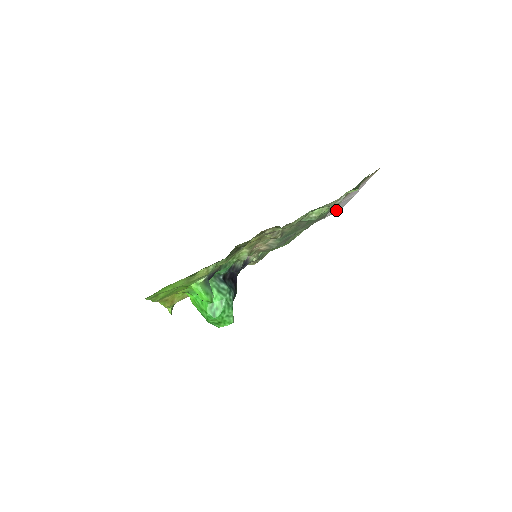
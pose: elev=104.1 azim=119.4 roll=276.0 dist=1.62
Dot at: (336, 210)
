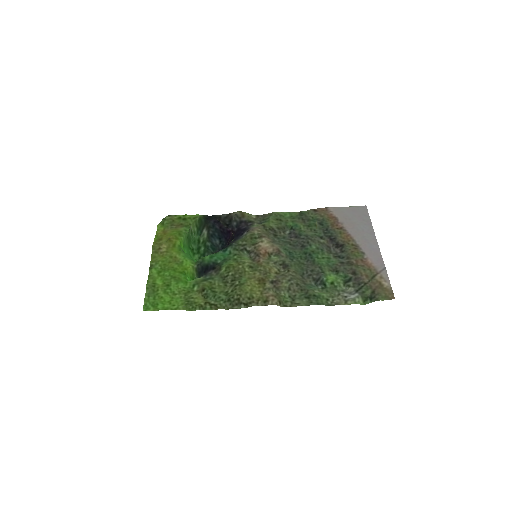
Dot at: (357, 211)
